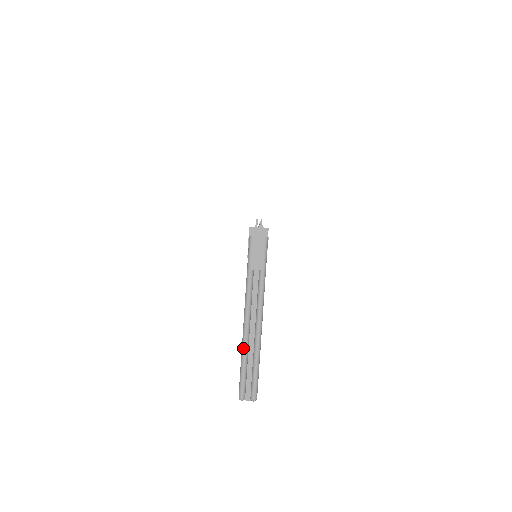
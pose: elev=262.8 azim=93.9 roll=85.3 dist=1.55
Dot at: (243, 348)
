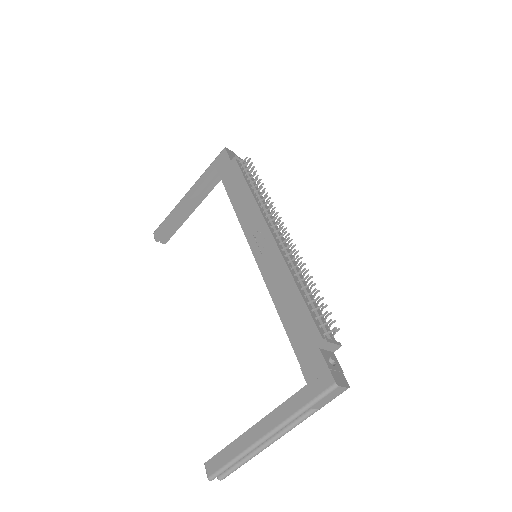
Dot at: (245, 454)
